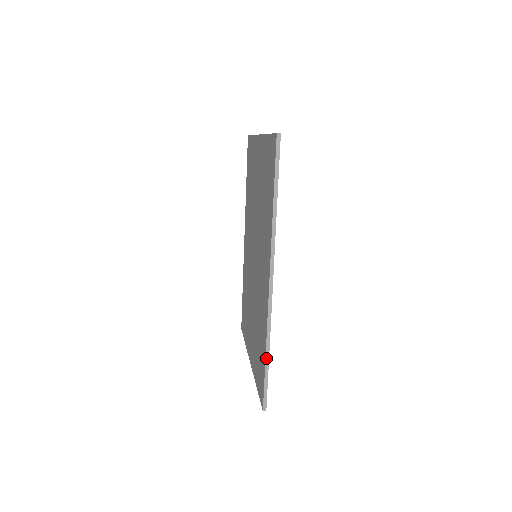
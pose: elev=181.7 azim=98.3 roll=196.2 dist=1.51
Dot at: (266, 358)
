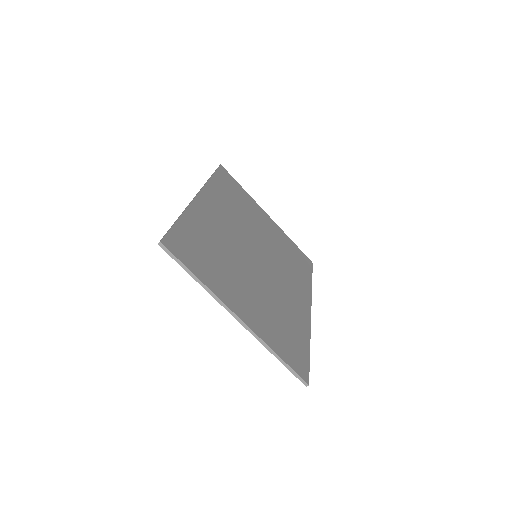
Dot at: (177, 220)
